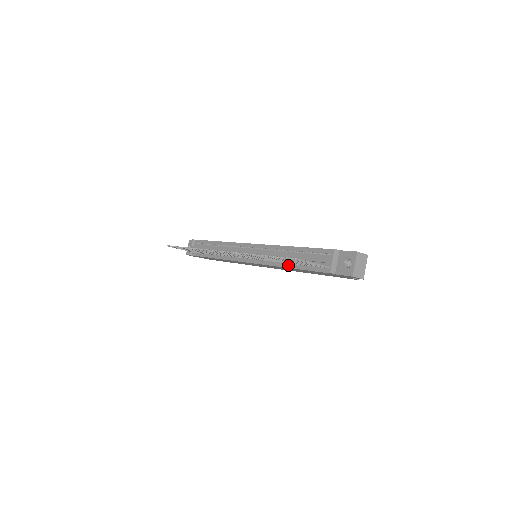
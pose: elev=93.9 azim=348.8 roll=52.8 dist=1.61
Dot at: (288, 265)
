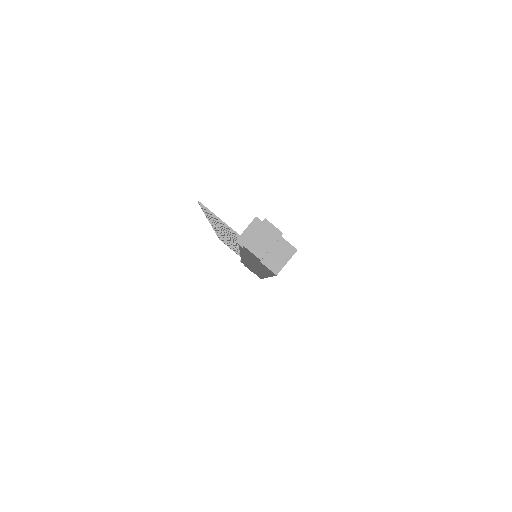
Dot at: occluded
